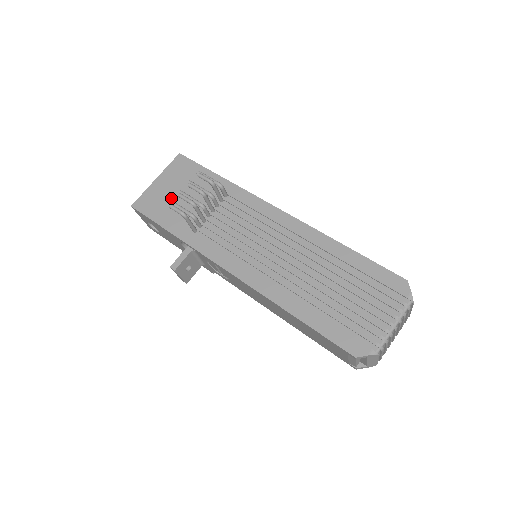
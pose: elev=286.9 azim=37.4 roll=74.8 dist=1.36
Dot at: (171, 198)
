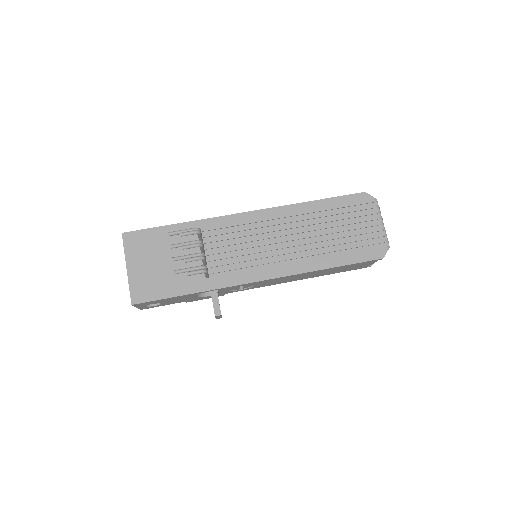
Dot at: (159, 271)
